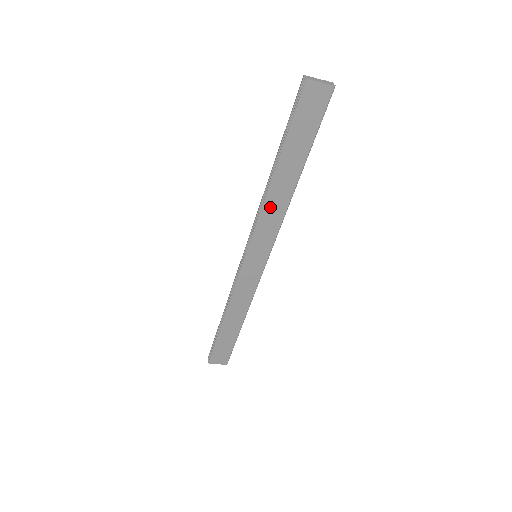
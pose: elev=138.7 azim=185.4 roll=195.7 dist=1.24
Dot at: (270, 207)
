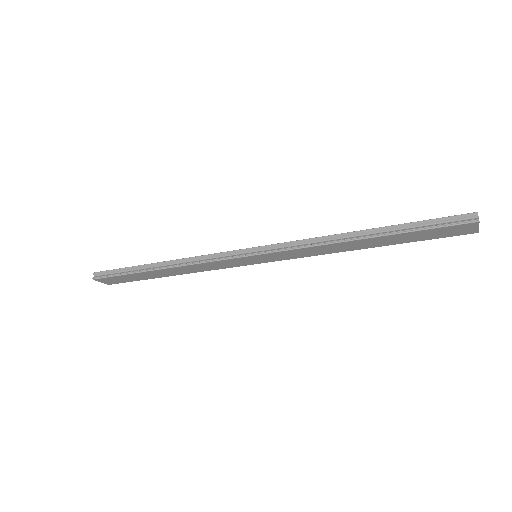
Dot at: (322, 248)
